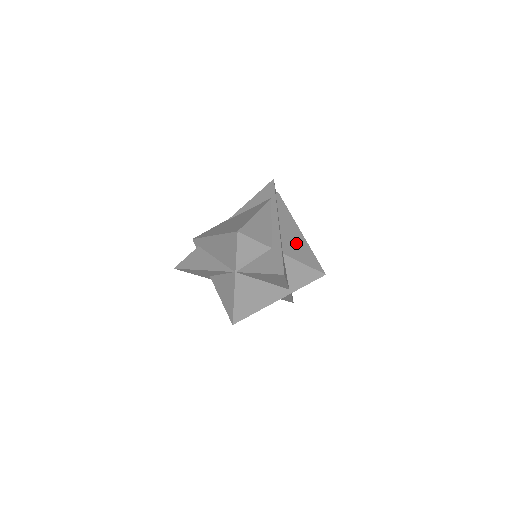
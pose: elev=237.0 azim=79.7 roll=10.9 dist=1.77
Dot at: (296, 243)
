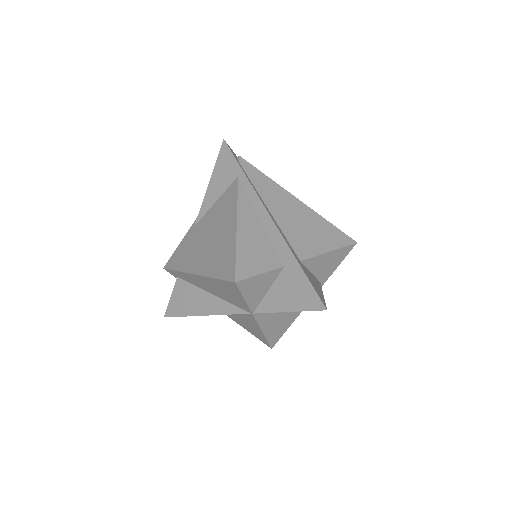
Dot at: (304, 226)
